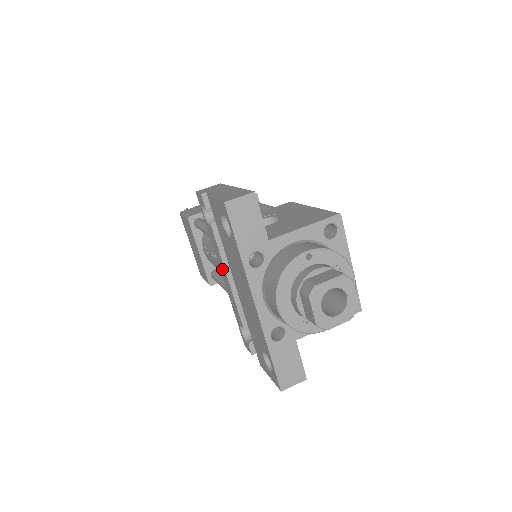
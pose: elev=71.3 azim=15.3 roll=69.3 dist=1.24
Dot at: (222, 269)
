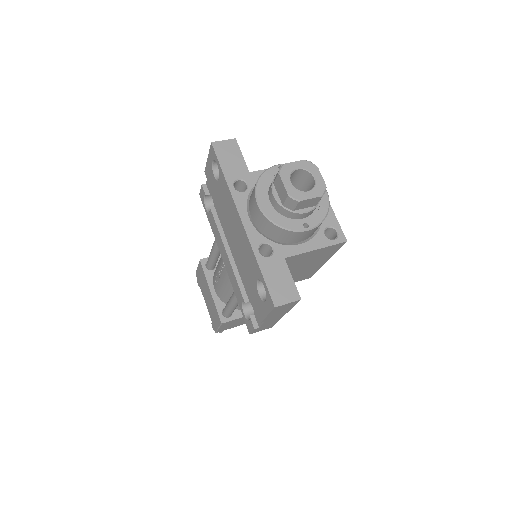
Dot at: (222, 251)
